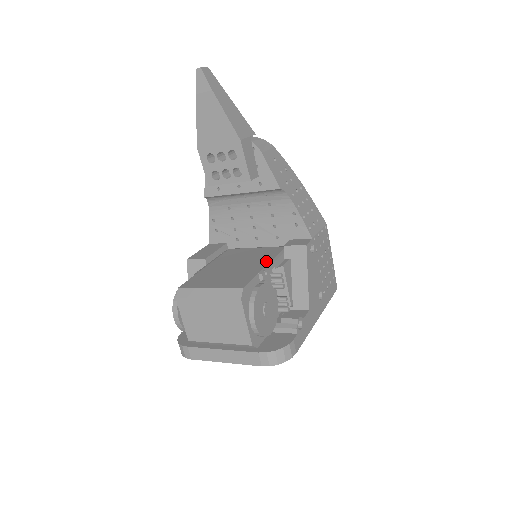
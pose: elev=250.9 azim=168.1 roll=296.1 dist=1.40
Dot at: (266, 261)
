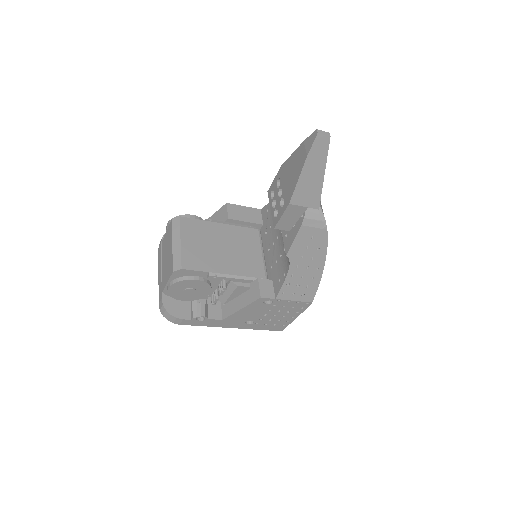
Dot at: (233, 271)
